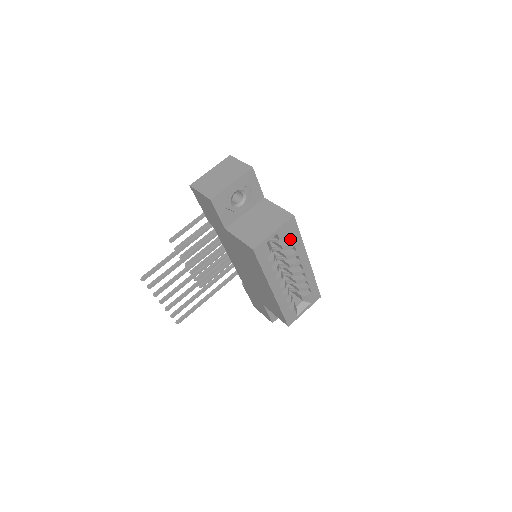
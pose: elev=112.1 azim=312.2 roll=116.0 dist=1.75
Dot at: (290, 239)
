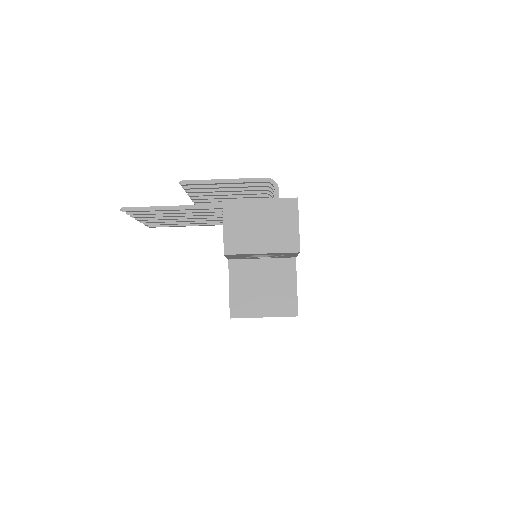
Dot at: occluded
